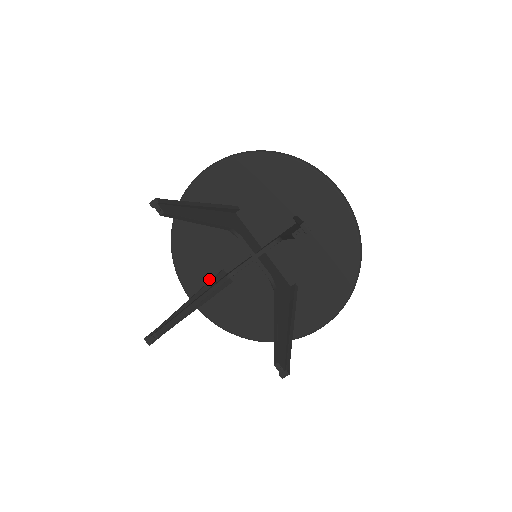
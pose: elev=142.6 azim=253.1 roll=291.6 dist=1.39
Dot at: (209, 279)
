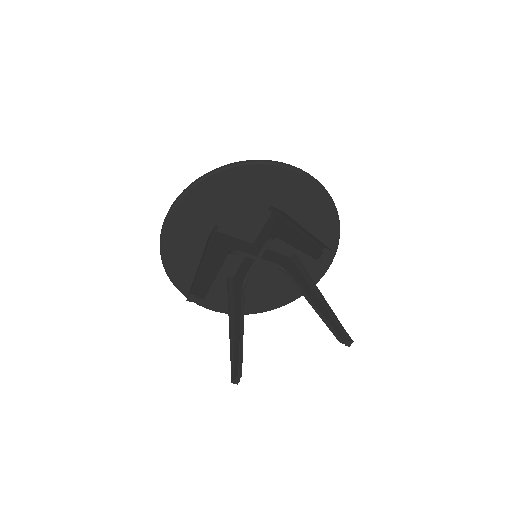
Dot at: (220, 289)
